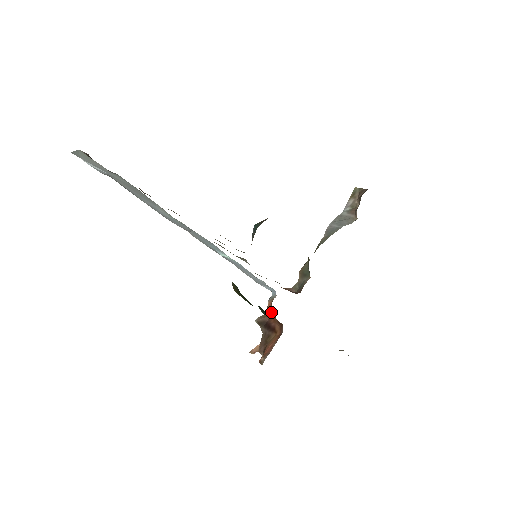
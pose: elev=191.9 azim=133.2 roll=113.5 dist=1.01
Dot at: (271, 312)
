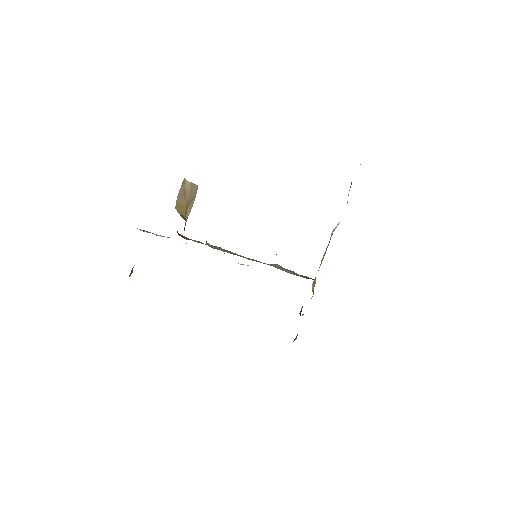
Dot at: occluded
